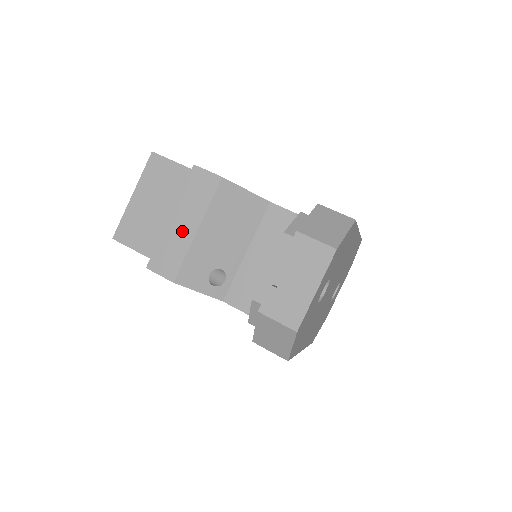
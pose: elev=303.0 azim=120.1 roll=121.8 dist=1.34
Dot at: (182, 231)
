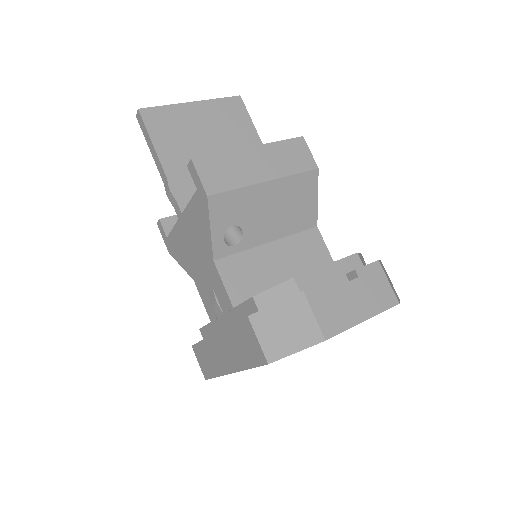
Dot at: (253, 168)
